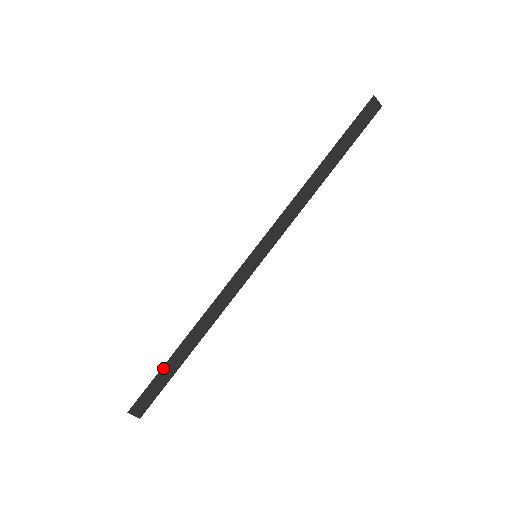
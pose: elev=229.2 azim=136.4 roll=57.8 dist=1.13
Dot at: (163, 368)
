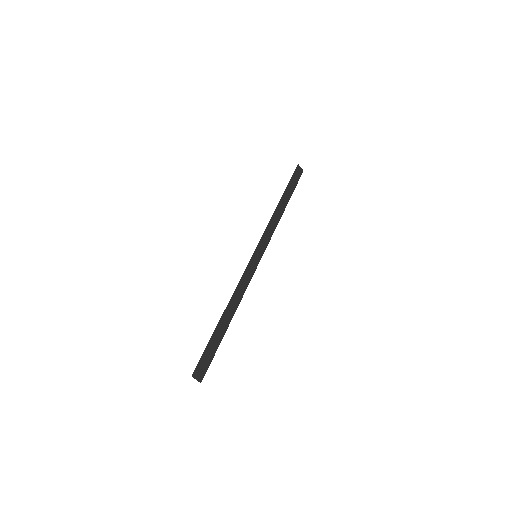
Dot at: (213, 336)
